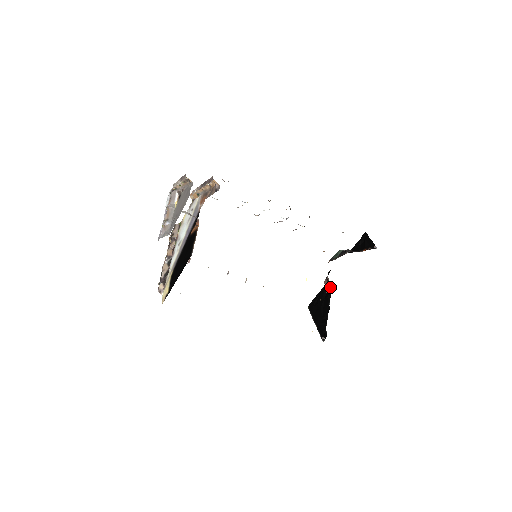
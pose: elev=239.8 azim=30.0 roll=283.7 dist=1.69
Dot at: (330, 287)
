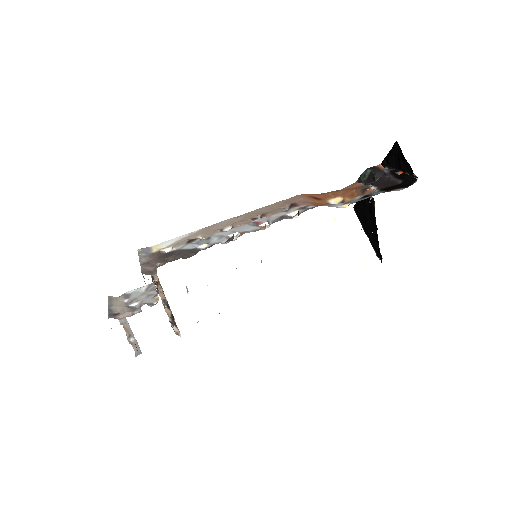
Dot at: (371, 199)
